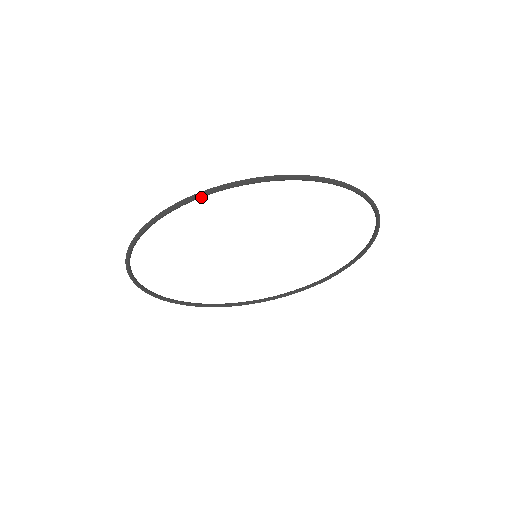
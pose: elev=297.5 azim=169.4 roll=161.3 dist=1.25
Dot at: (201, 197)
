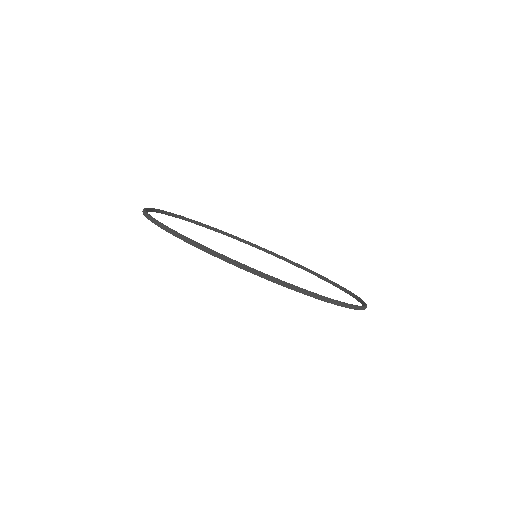
Dot at: (155, 223)
